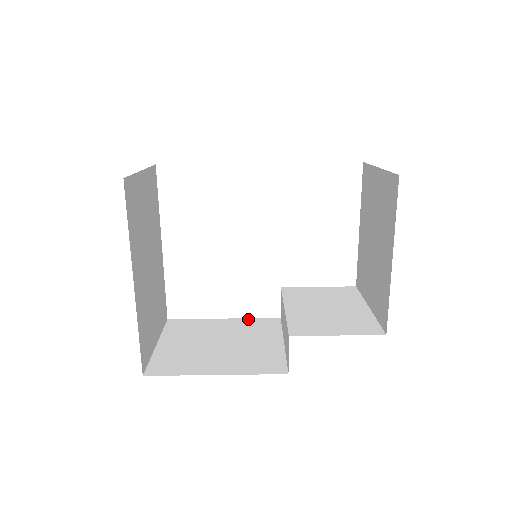
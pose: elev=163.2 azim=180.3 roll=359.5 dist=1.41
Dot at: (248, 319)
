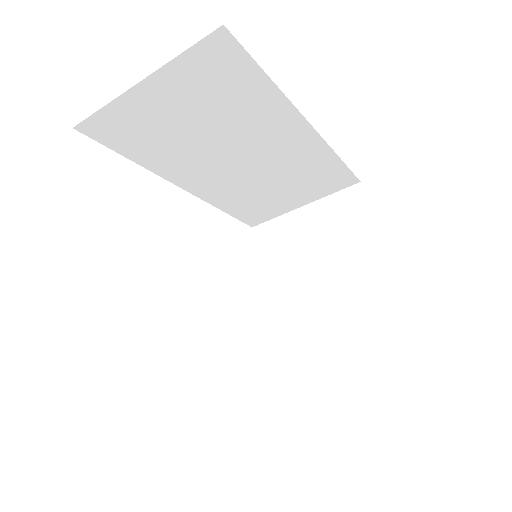
Dot at: occluded
